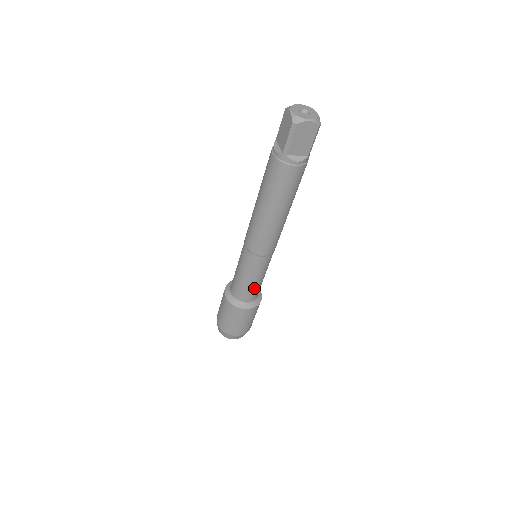
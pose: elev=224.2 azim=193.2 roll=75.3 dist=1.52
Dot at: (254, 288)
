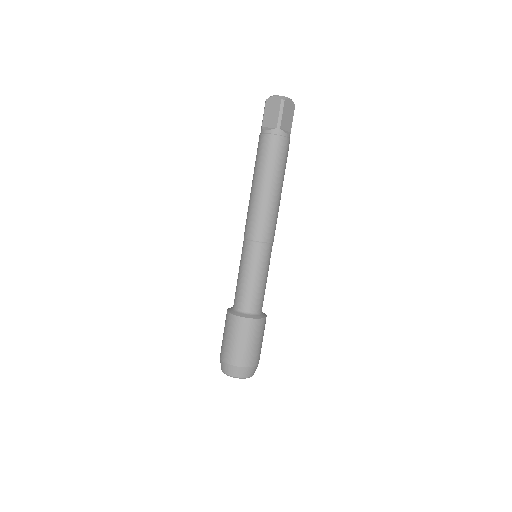
Dot at: (263, 290)
